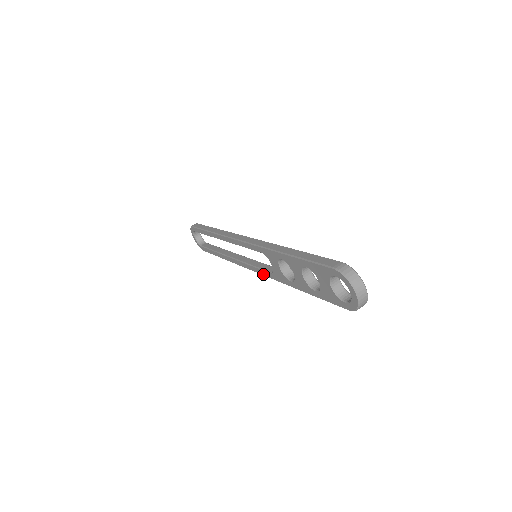
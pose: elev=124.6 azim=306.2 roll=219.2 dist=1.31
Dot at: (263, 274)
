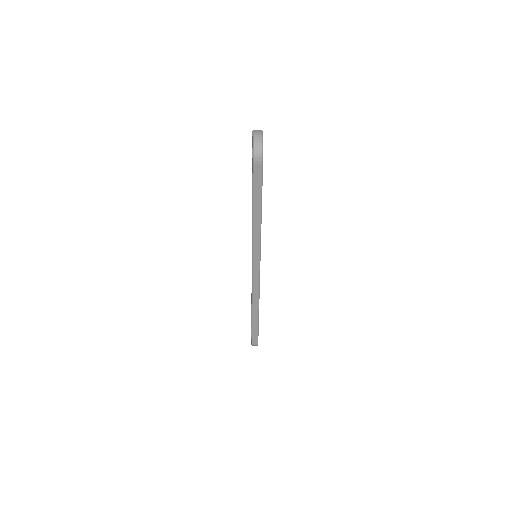
Dot at: (252, 260)
